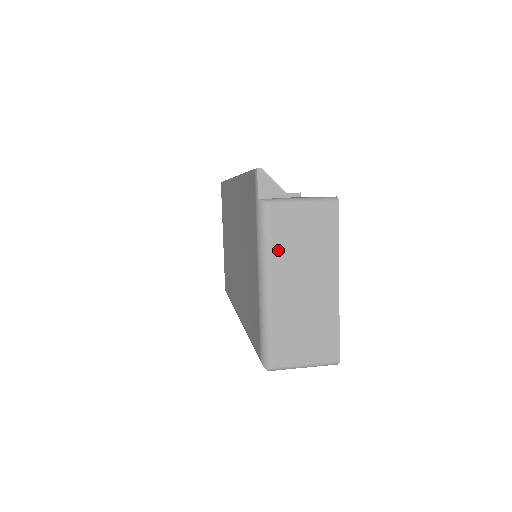
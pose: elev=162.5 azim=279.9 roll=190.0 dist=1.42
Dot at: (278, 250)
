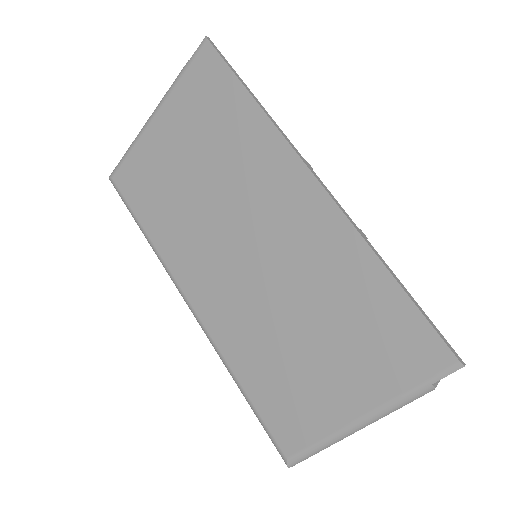
Dot at: occluded
